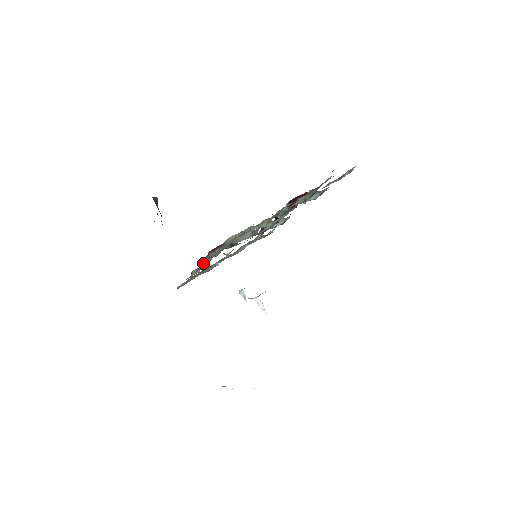
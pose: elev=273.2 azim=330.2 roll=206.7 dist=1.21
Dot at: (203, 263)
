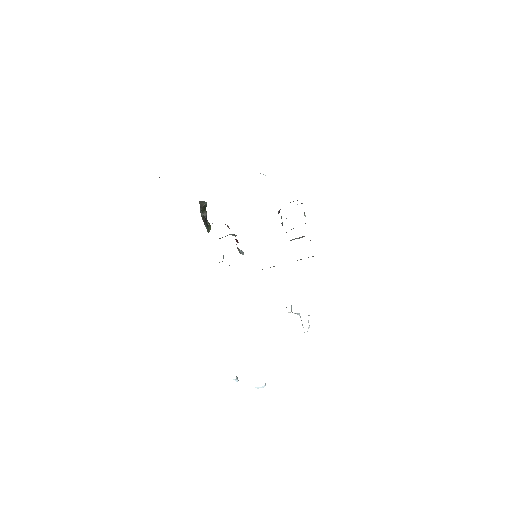
Dot at: occluded
